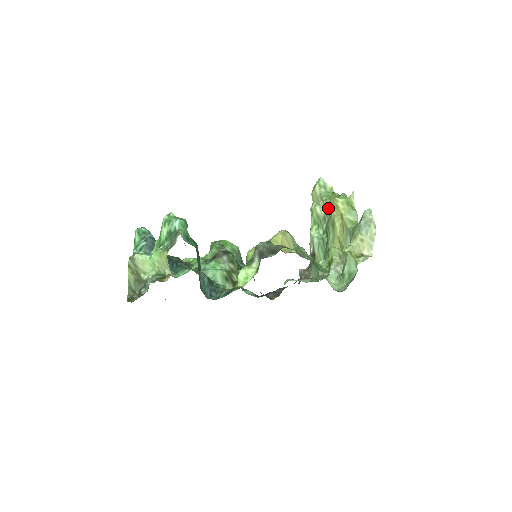
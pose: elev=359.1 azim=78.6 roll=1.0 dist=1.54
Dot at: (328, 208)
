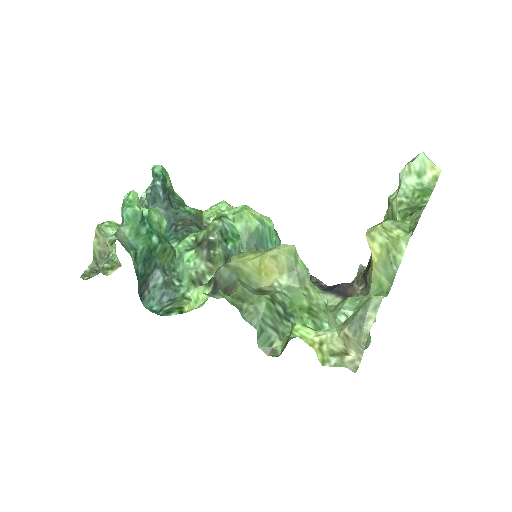
Dot at: (396, 219)
